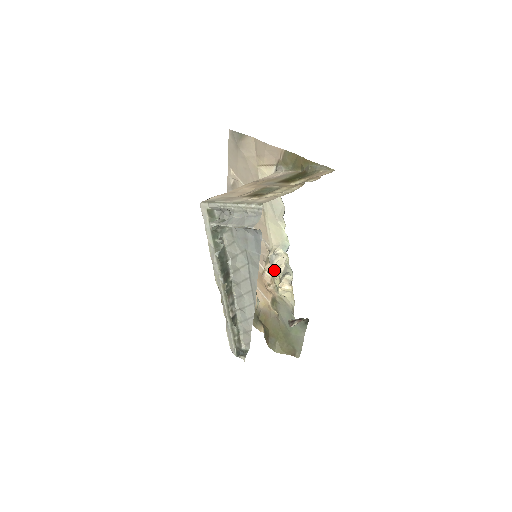
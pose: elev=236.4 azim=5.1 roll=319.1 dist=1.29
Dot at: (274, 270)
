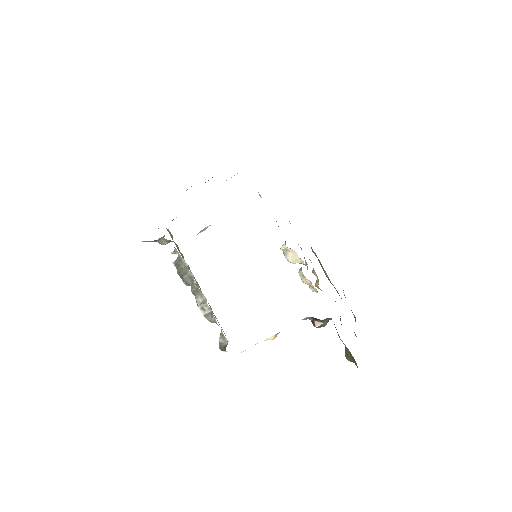
Dot at: occluded
